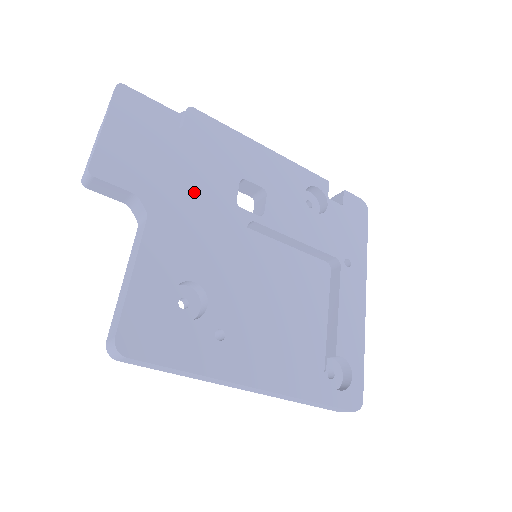
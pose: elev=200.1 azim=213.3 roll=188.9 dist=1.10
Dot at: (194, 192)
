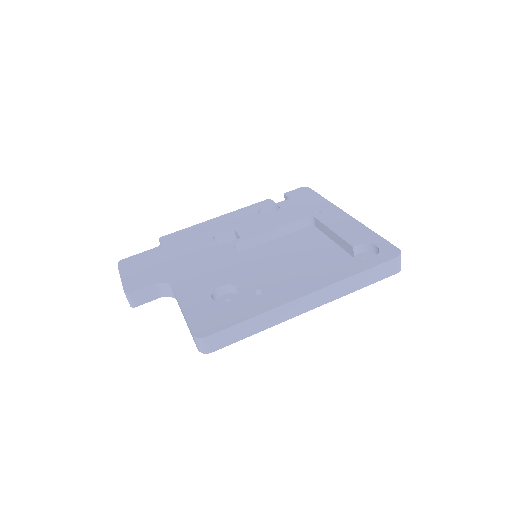
Dot at: (189, 259)
